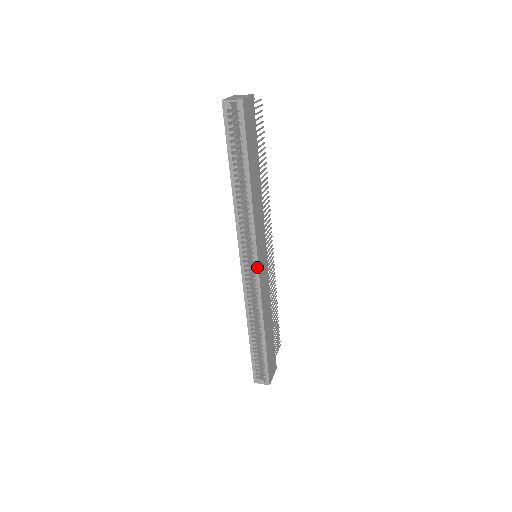
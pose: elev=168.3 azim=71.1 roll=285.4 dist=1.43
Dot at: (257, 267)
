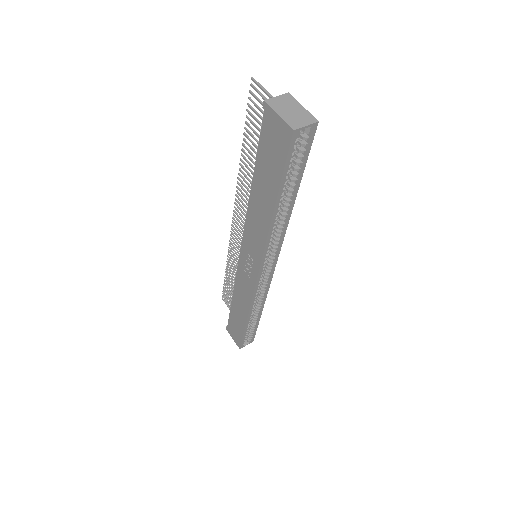
Dot at: (274, 270)
